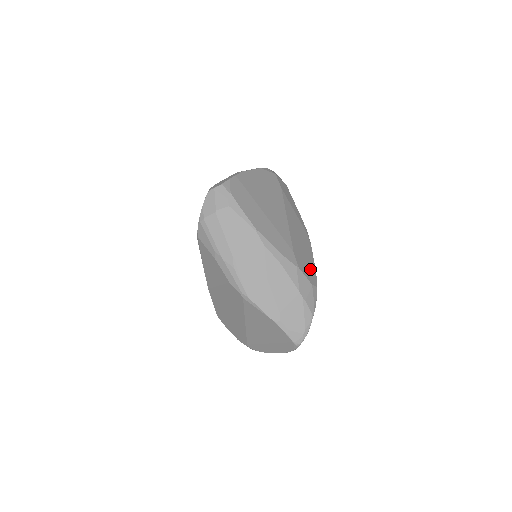
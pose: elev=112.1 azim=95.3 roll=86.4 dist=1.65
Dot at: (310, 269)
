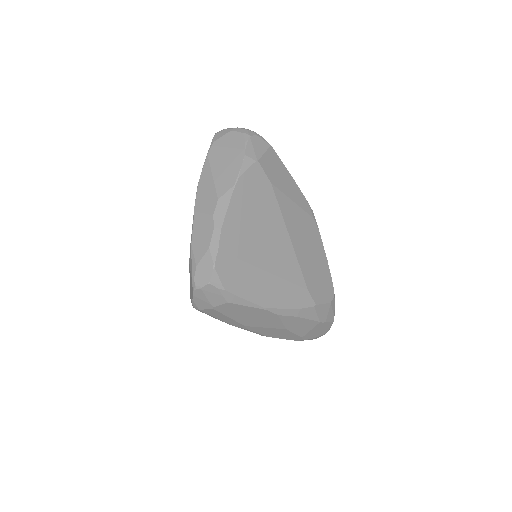
Dot at: (325, 281)
